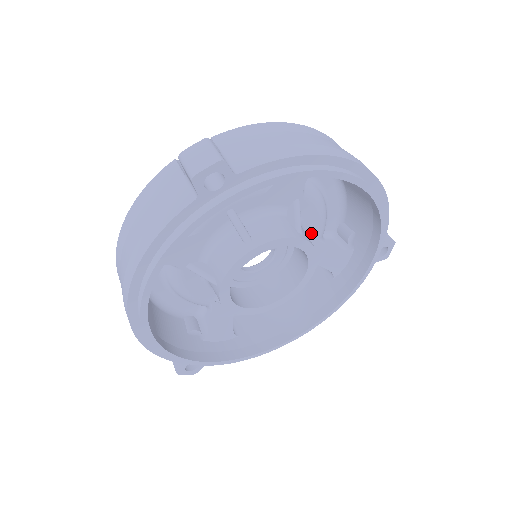
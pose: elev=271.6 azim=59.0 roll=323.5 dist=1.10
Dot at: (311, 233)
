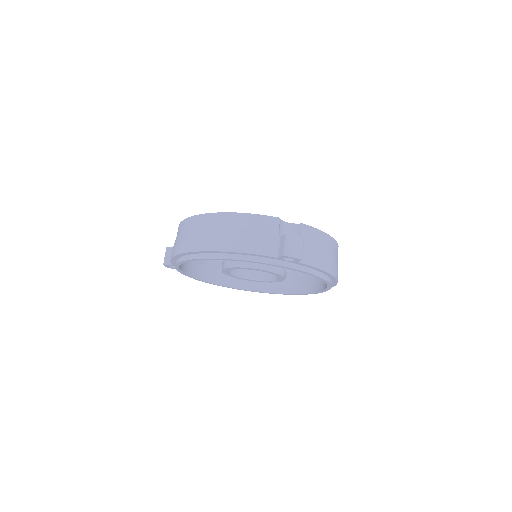
Dot at: occluded
